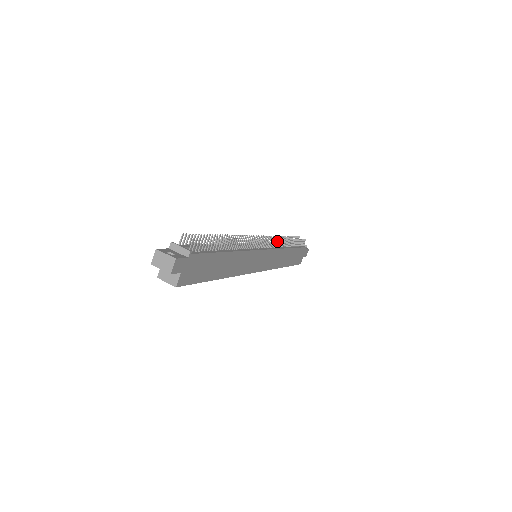
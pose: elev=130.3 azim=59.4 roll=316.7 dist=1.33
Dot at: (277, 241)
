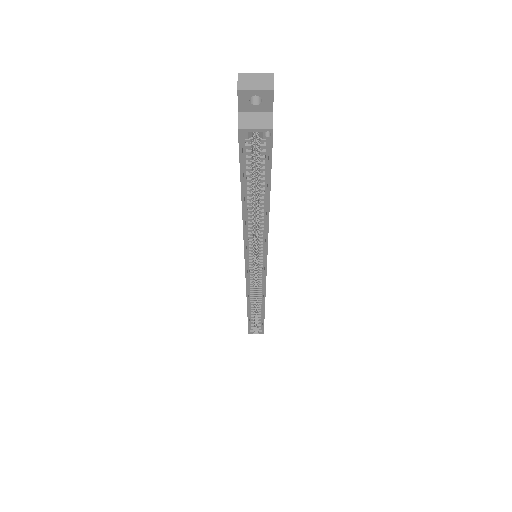
Dot at: occluded
